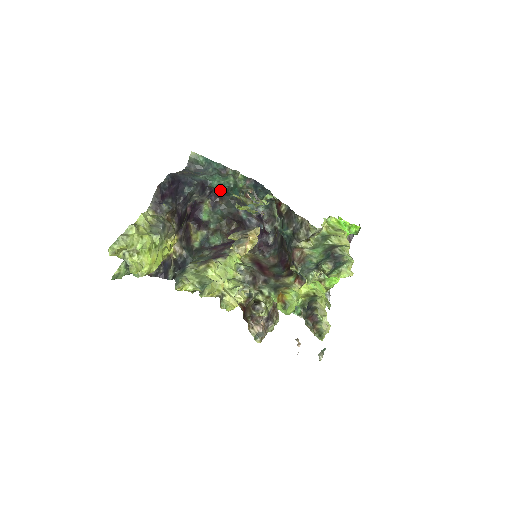
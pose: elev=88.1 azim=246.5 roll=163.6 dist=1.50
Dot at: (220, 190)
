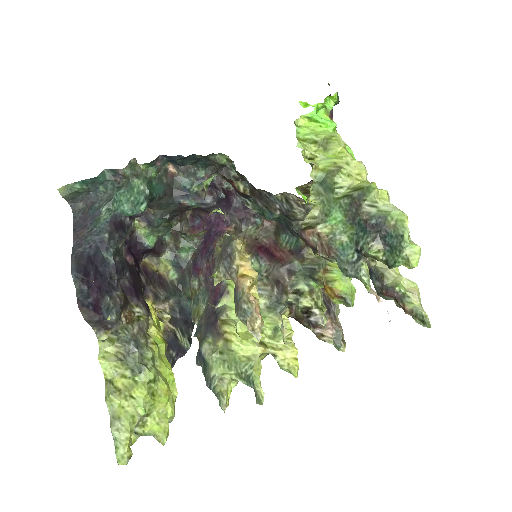
Dot at: occluded
